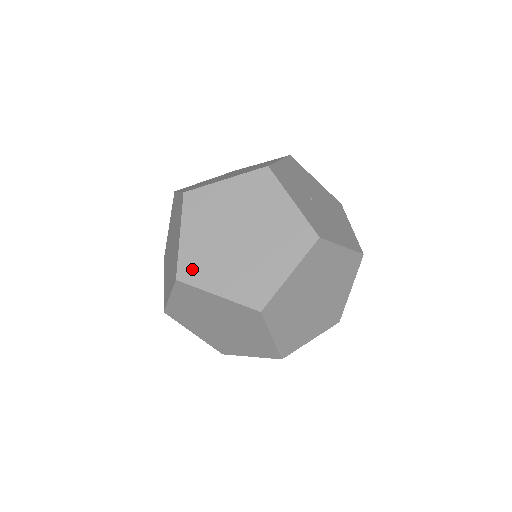
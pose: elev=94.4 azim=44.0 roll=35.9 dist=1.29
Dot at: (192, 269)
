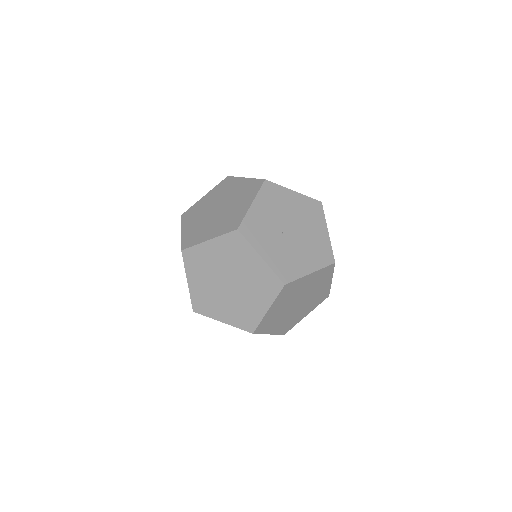
Dot at: (201, 305)
